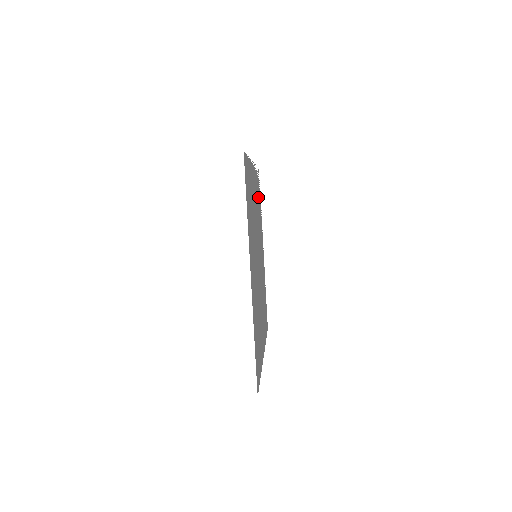
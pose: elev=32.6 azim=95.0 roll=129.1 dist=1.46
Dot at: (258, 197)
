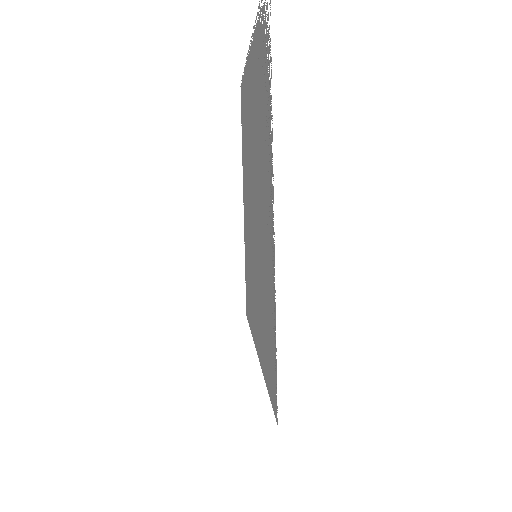
Dot at: (262, 96)
